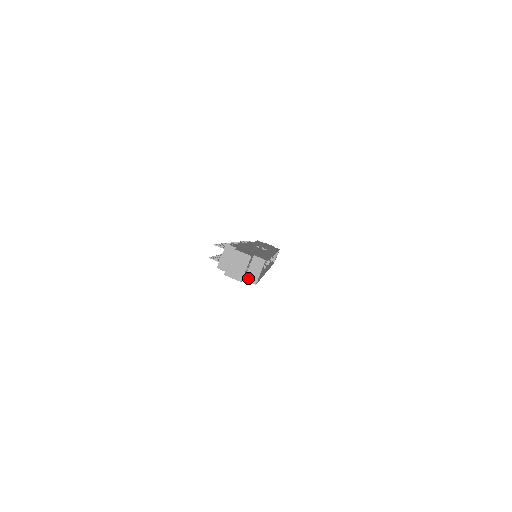
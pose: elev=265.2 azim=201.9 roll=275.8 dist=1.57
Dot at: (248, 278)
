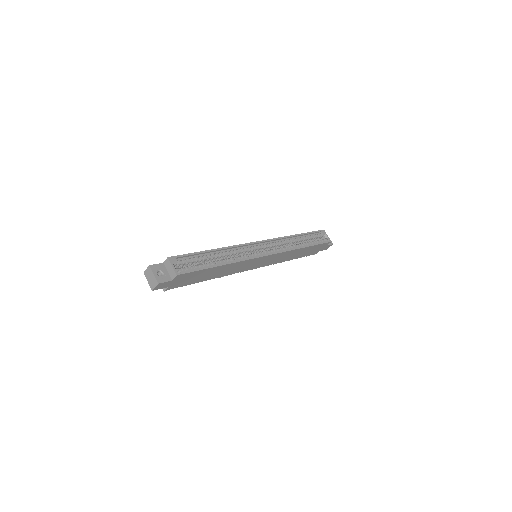
Dot at: (172, 277)
